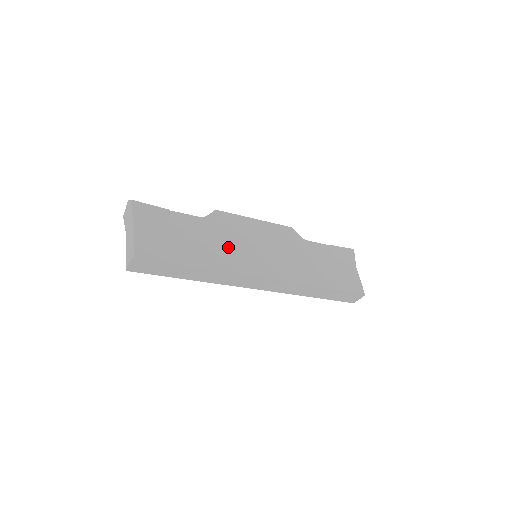
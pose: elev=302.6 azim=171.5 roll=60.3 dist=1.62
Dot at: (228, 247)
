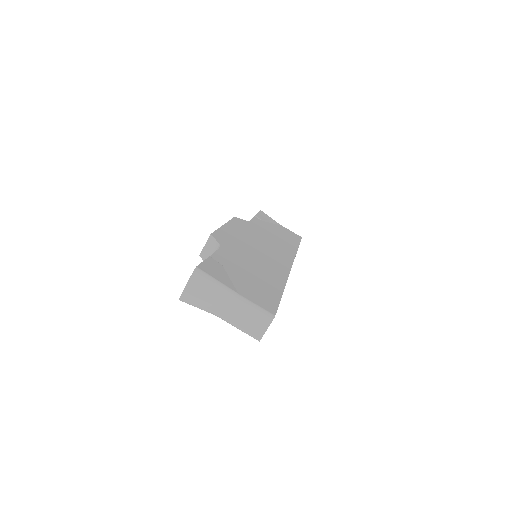
Dot at: (258, 258)
